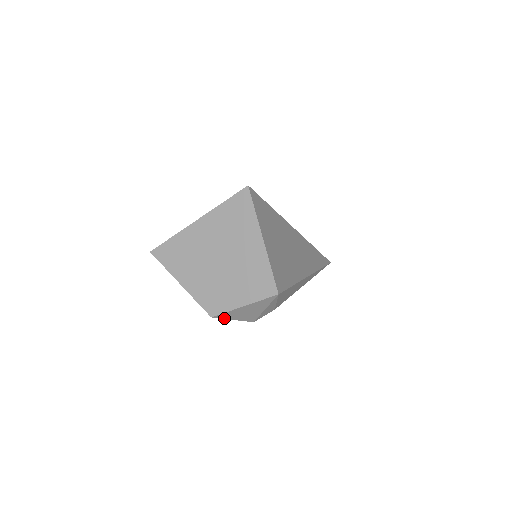
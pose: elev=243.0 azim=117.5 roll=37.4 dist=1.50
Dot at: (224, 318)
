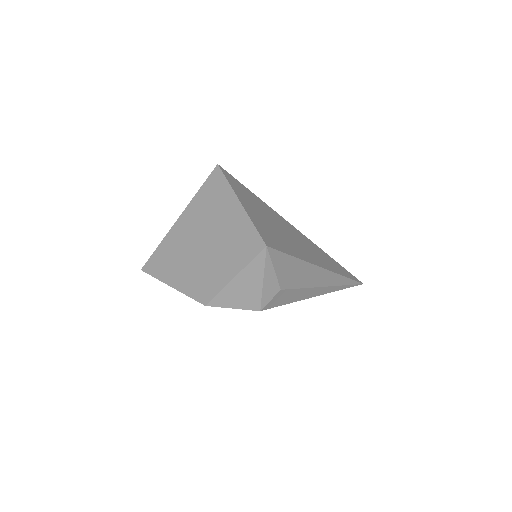
Dot at: (221, 306)
